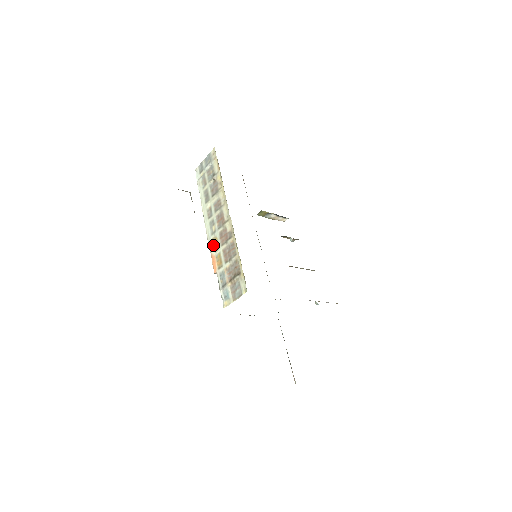
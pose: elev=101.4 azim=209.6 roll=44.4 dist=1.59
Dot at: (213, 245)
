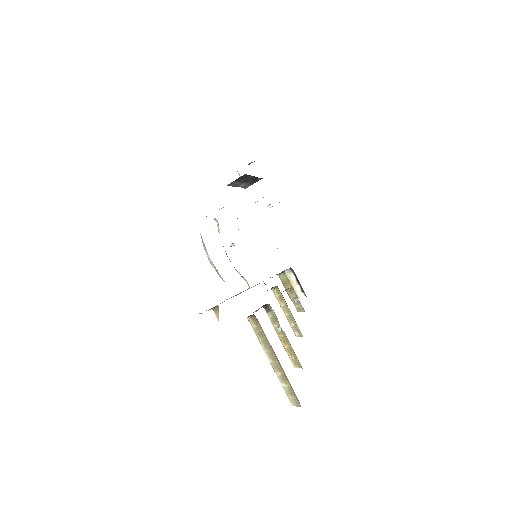
Dot at: occluded
